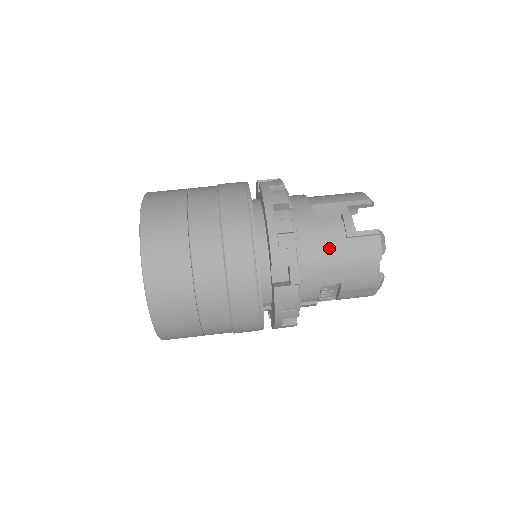
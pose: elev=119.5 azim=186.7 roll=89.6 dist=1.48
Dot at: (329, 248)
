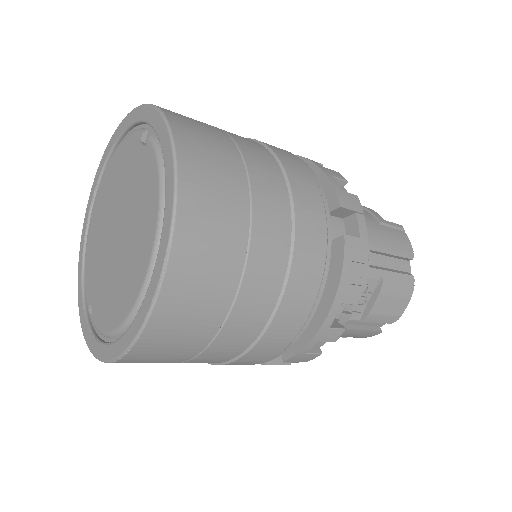
Dot at: (369, 228)
